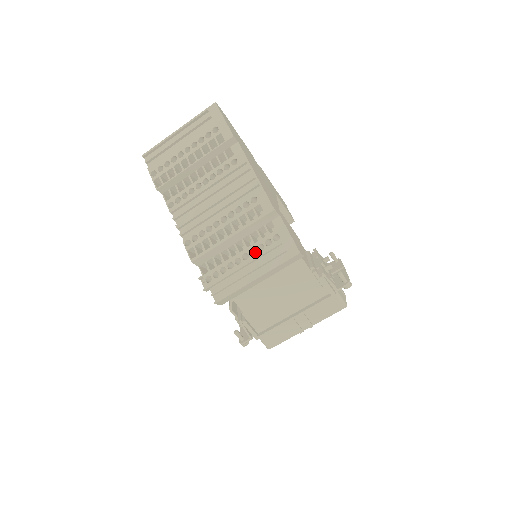
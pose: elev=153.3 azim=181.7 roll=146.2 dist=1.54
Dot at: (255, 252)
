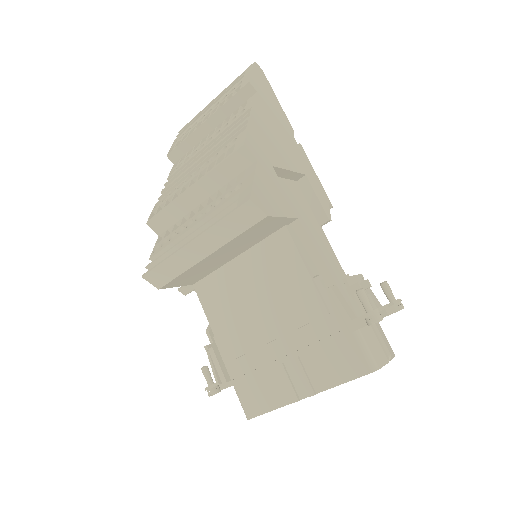
Dot at: occluded
